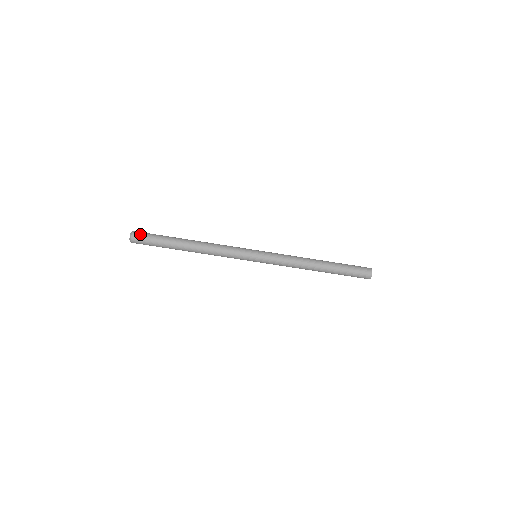
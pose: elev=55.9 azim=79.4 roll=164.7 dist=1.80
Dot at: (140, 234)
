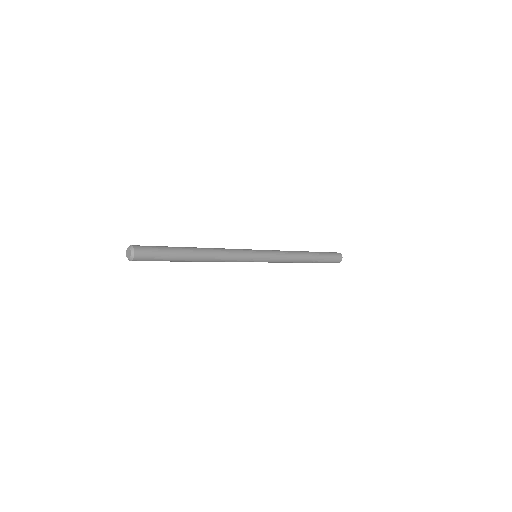
Dot at: (144, 251)
